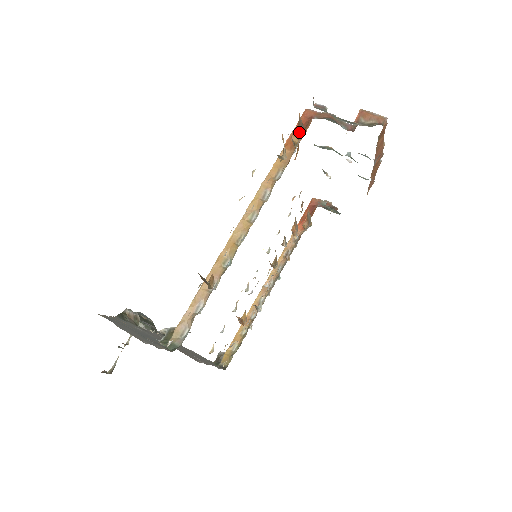
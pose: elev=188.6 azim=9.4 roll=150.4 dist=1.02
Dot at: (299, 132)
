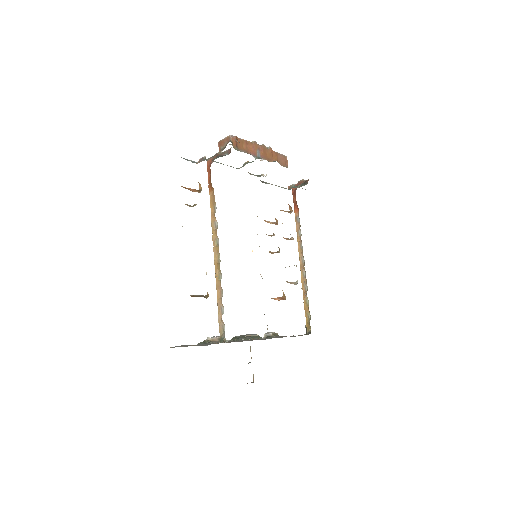
Dot at: (199, 183)
